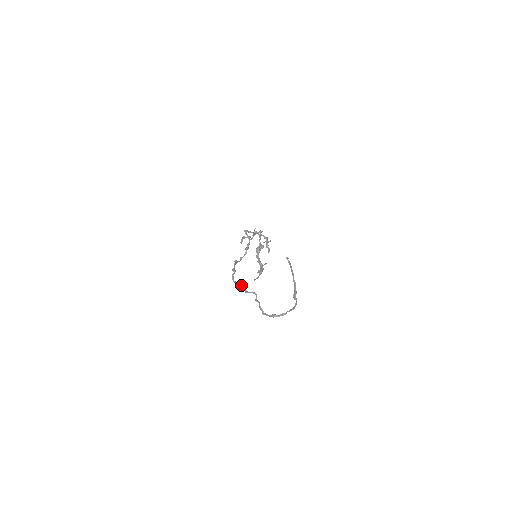
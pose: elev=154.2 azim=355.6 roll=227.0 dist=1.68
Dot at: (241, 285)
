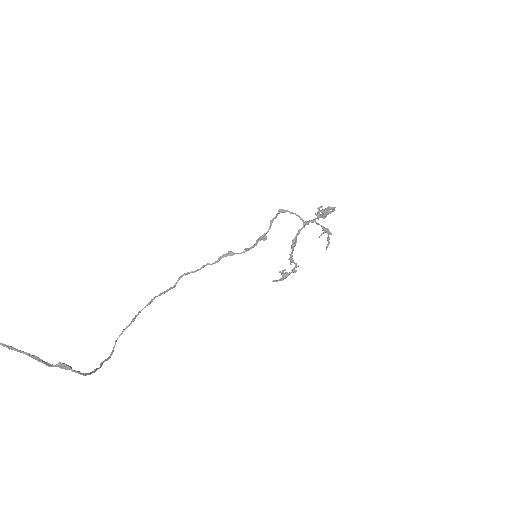
Dot at: occluded
